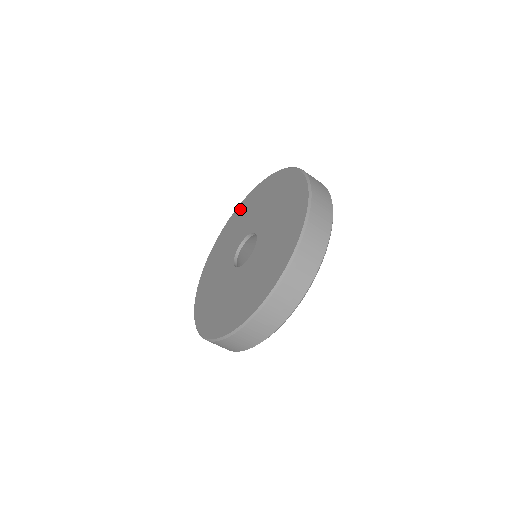
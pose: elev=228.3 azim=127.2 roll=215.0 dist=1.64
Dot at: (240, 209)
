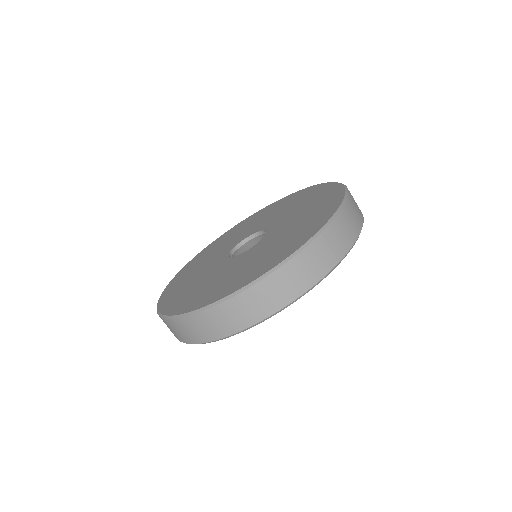
Dot at: (286, 199)
